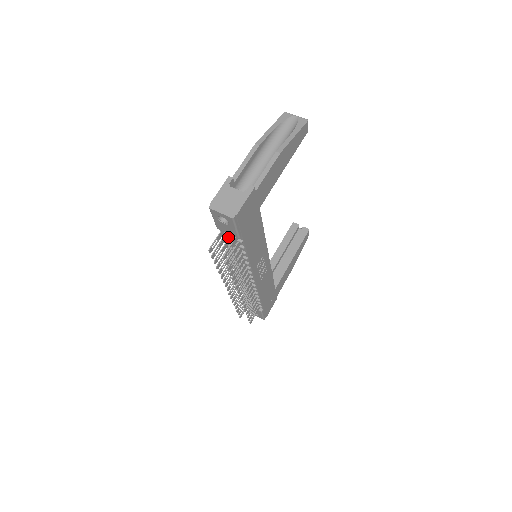
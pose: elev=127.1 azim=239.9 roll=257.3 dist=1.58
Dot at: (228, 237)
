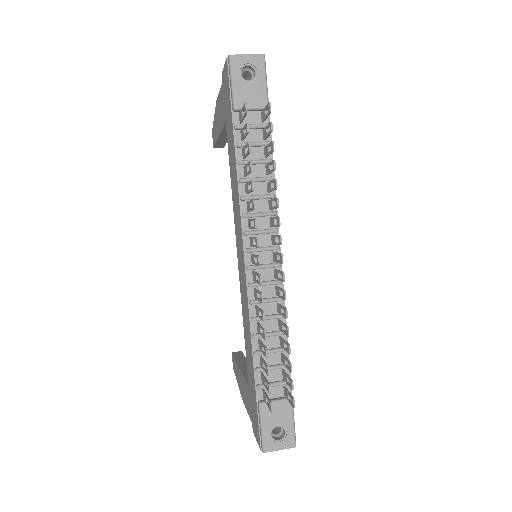
Dot at: occluded
